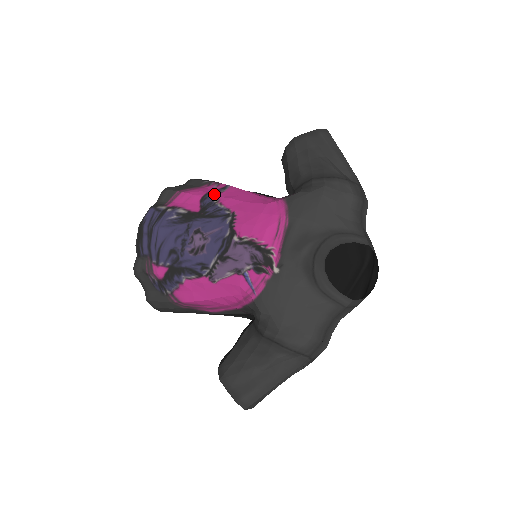
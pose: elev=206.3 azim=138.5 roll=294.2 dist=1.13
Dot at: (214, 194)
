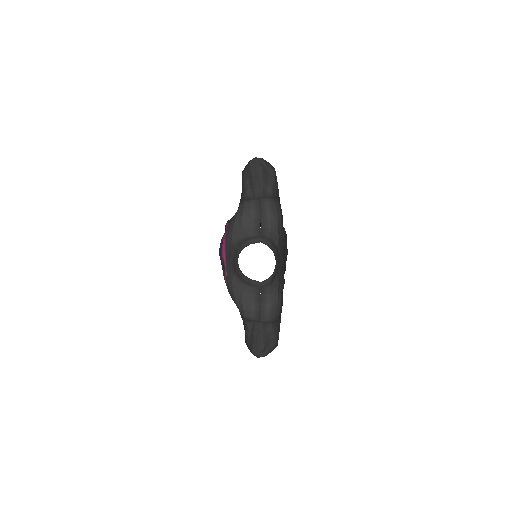
Dot at: occluded
